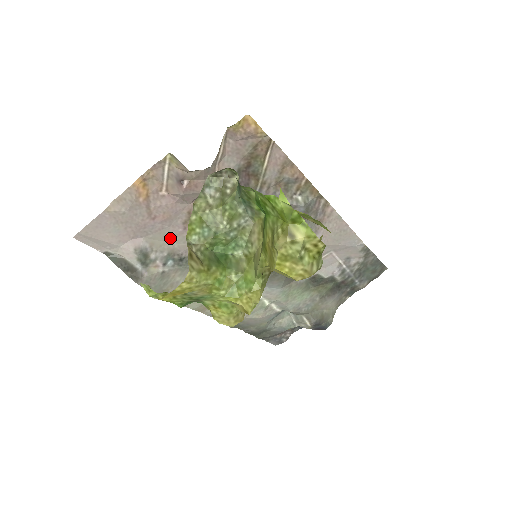
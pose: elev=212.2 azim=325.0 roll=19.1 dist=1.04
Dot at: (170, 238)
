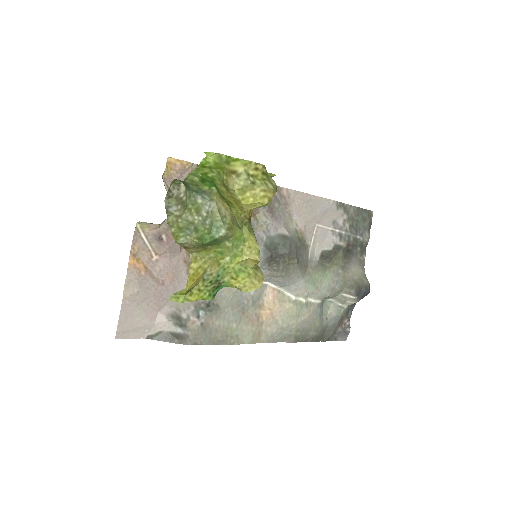
Dot at: occluded
